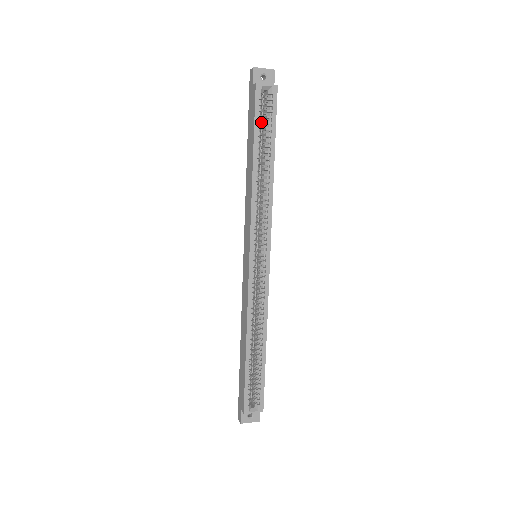
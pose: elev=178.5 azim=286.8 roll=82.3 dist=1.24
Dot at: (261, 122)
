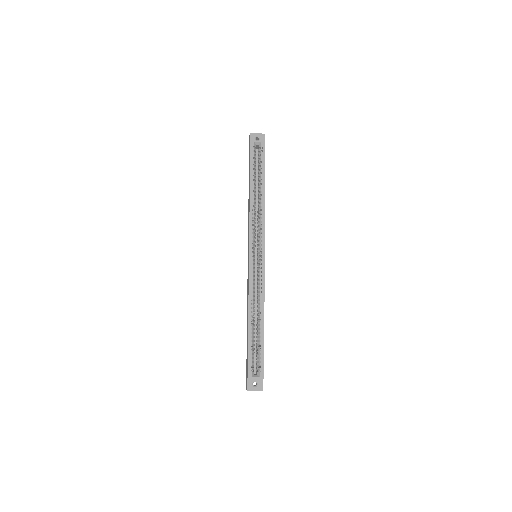
Dot at: (255, 164)
